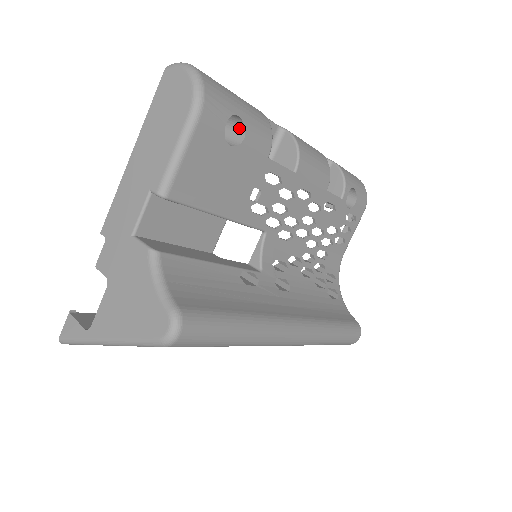
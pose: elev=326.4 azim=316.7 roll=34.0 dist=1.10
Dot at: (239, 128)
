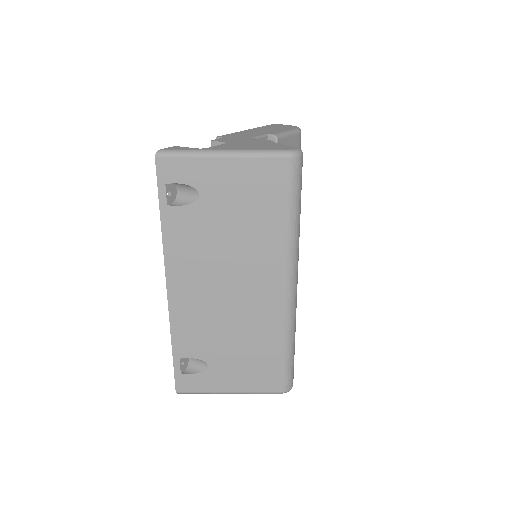
Dot at: occluded
